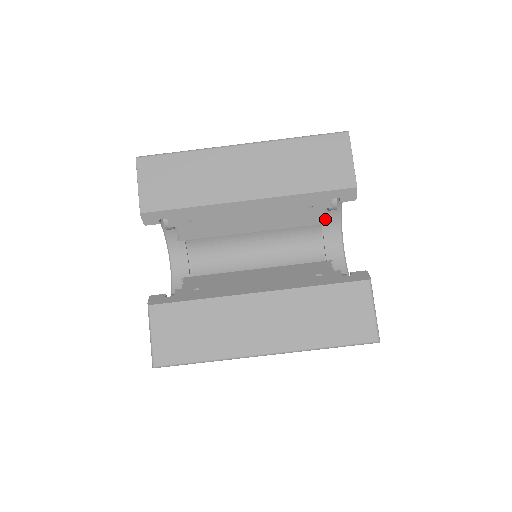
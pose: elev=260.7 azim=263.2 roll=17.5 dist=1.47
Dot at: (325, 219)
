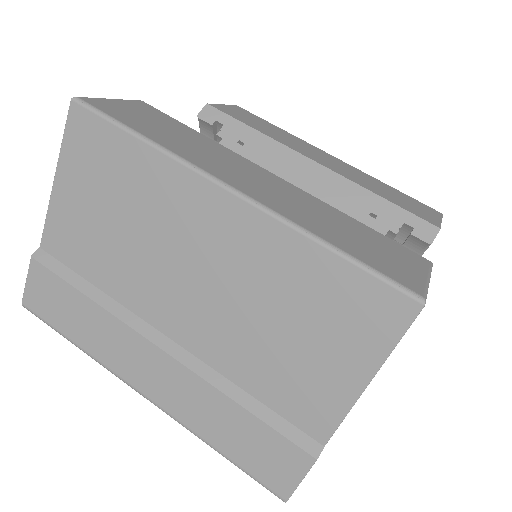
Dot at: occluded
